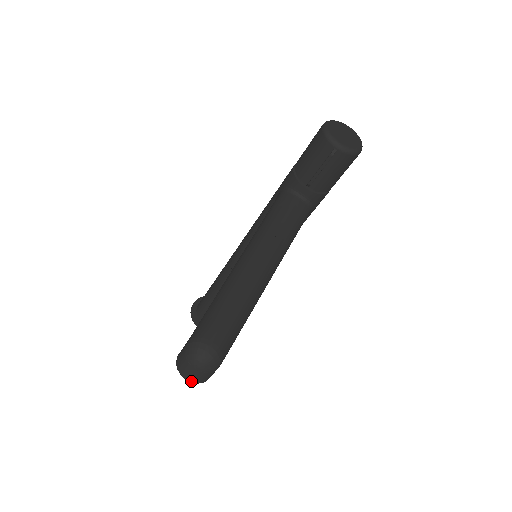
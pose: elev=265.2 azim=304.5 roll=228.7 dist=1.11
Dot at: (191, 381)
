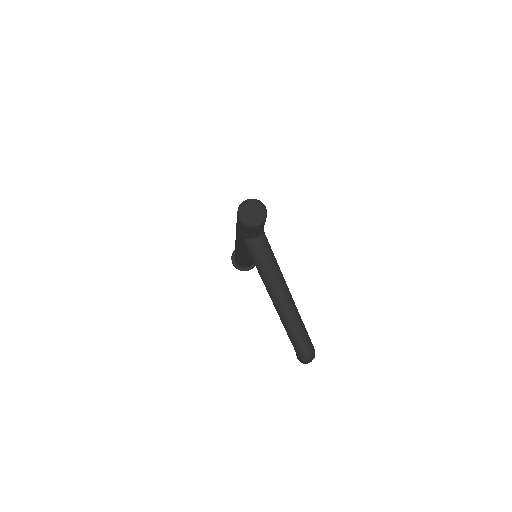
Dot at: occluded
